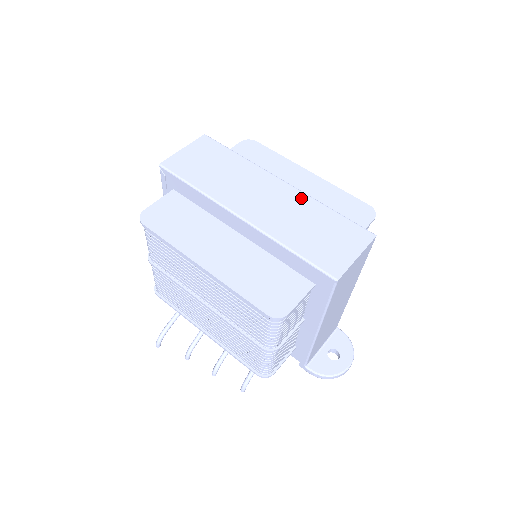
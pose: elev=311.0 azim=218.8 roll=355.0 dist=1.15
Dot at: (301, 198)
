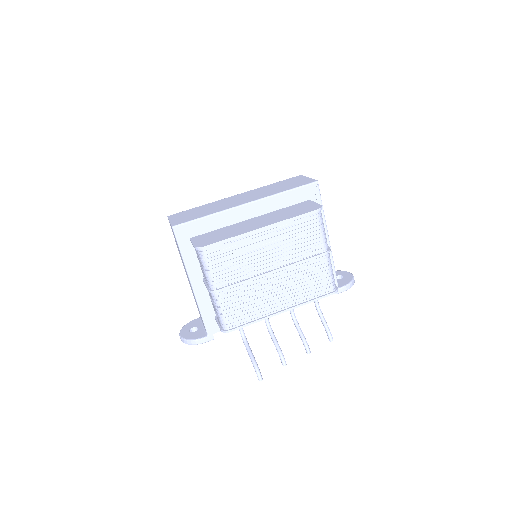
Dot at: (254, 190)
